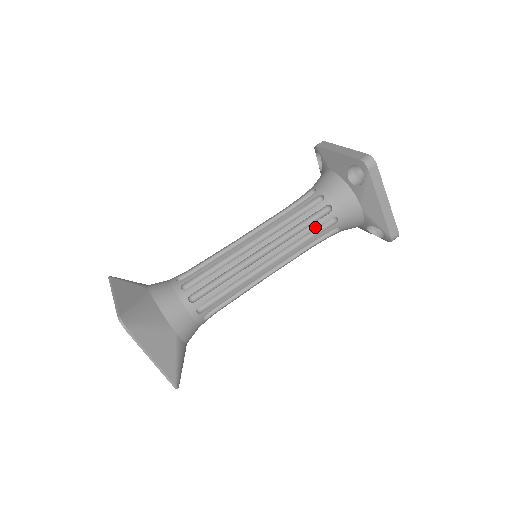
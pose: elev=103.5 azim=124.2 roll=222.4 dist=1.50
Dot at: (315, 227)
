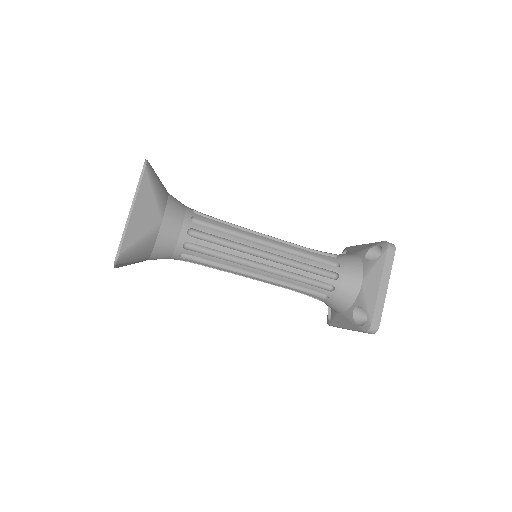
Dot at: (304, 293)
